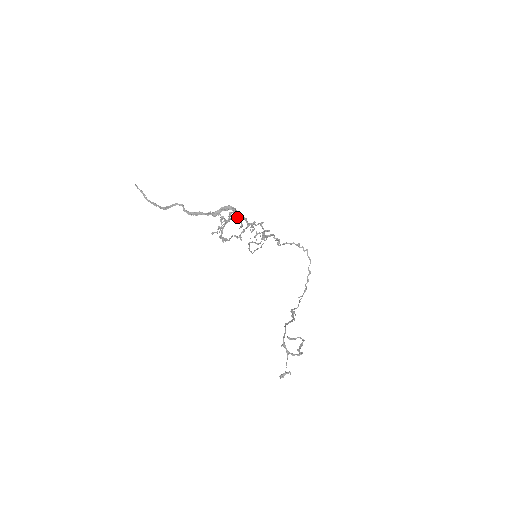
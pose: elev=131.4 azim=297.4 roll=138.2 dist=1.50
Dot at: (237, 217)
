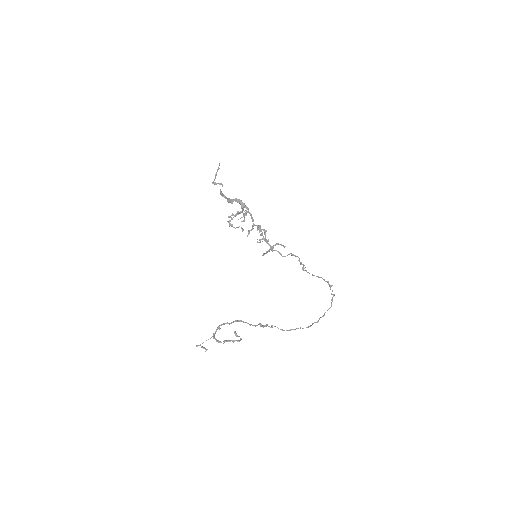
Dot at: occluded
